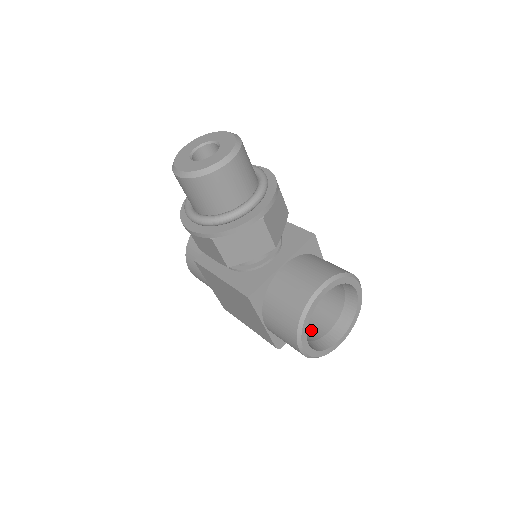
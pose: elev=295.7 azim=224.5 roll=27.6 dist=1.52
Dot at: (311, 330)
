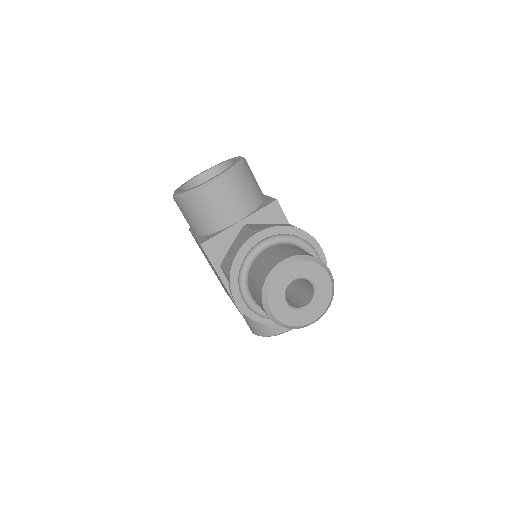
Dot at: occluded
